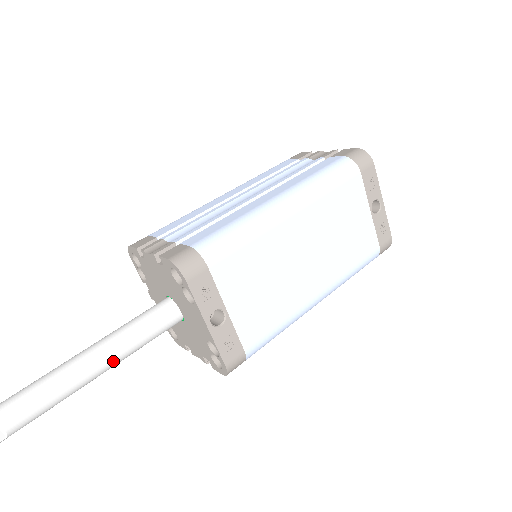
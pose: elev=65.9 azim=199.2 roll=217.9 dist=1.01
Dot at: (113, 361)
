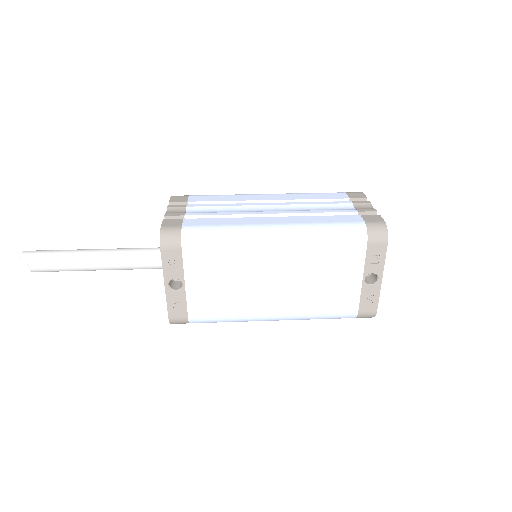
Dot at: (109, 267)
